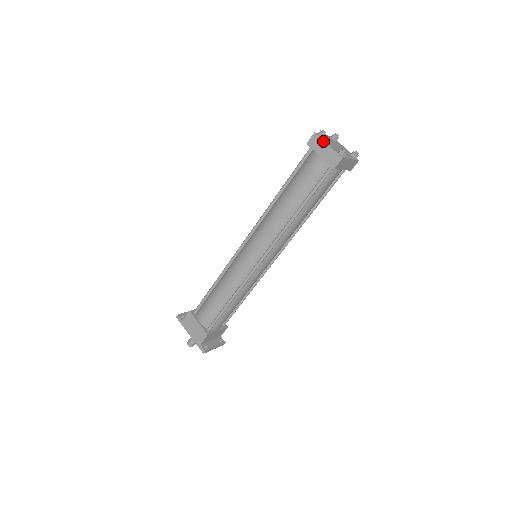
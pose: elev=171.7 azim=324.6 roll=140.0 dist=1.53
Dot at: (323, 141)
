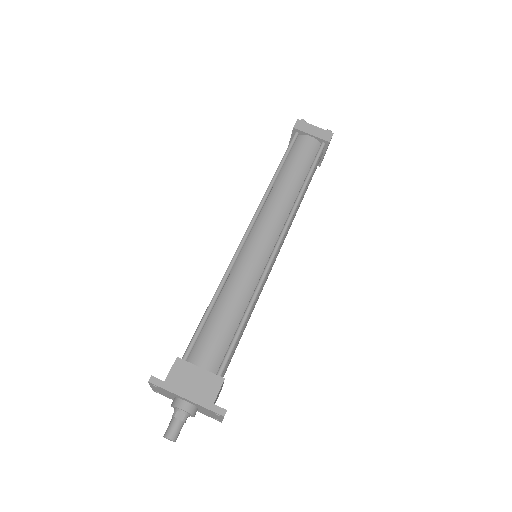
Dot at: (309, 124)
